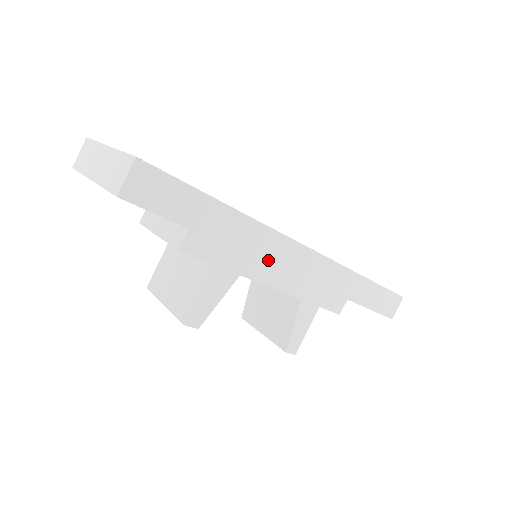
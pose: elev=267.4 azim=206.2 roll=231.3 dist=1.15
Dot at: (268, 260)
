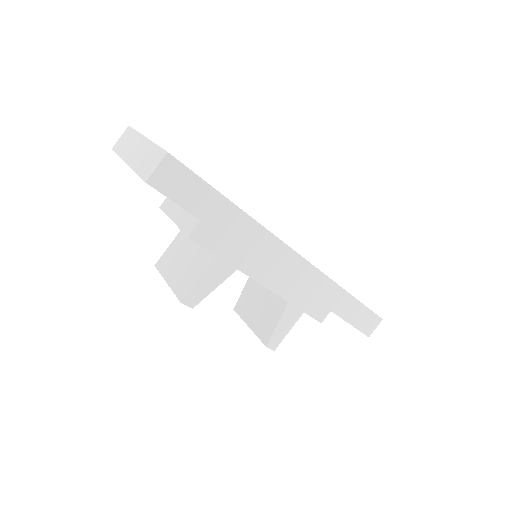
Dot at: (264, 261)
